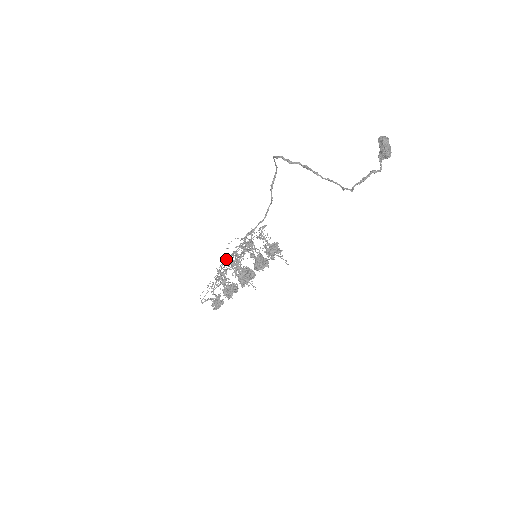
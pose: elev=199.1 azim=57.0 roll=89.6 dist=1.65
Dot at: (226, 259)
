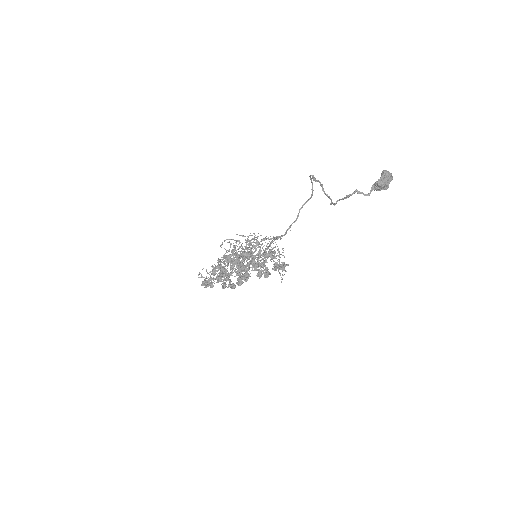
Dot at: (230, 243)
